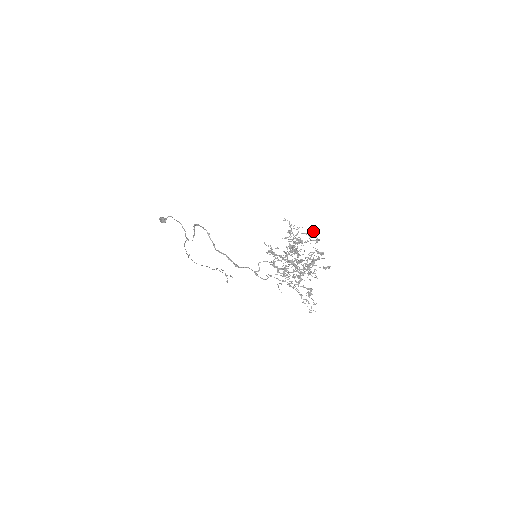
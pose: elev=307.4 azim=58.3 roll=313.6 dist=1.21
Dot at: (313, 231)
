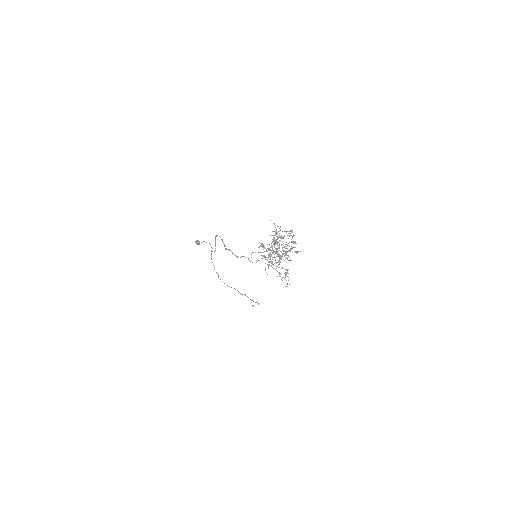
Dot at: (291, 230)
